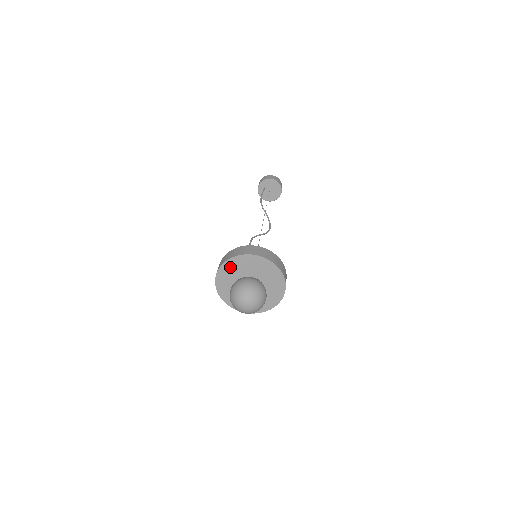
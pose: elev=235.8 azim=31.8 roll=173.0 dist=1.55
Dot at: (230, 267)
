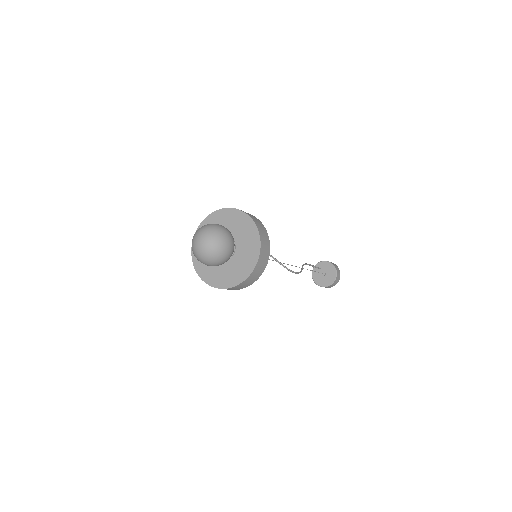
Dot at: (216, 220)
